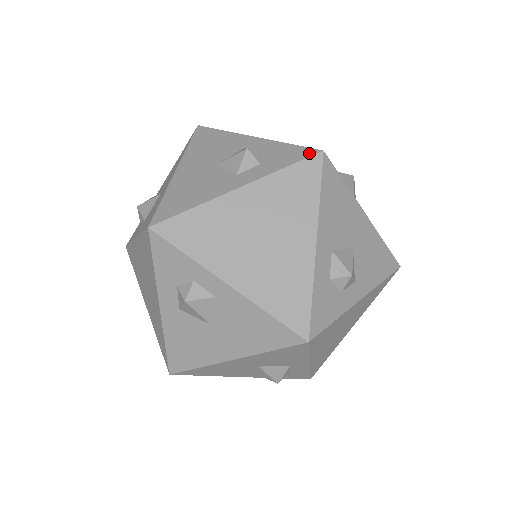
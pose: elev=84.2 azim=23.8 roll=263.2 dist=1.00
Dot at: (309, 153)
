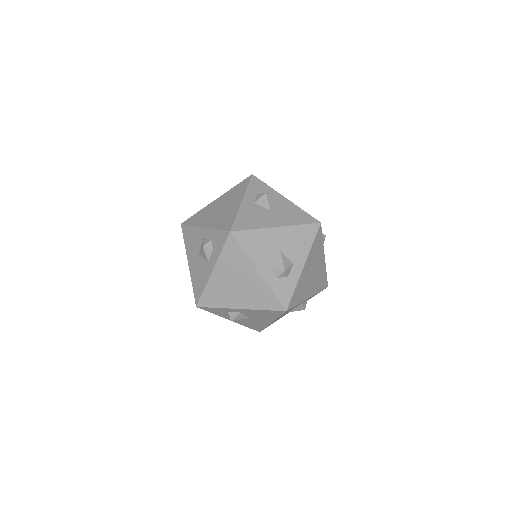
Dot at: occluded
